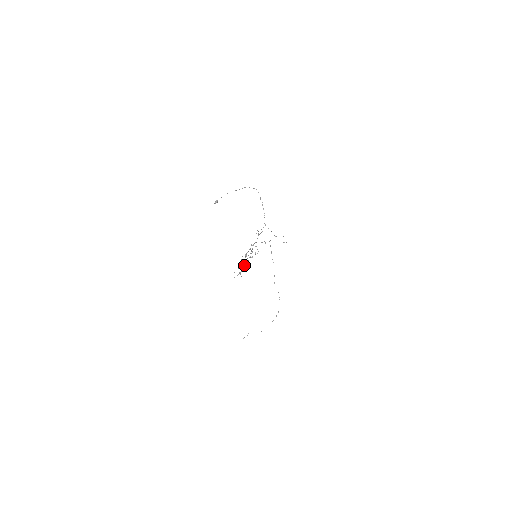
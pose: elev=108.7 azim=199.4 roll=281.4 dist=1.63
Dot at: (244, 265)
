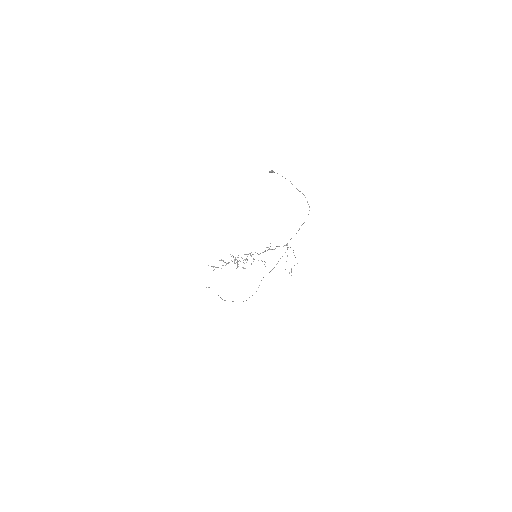
Dot at: occluded
